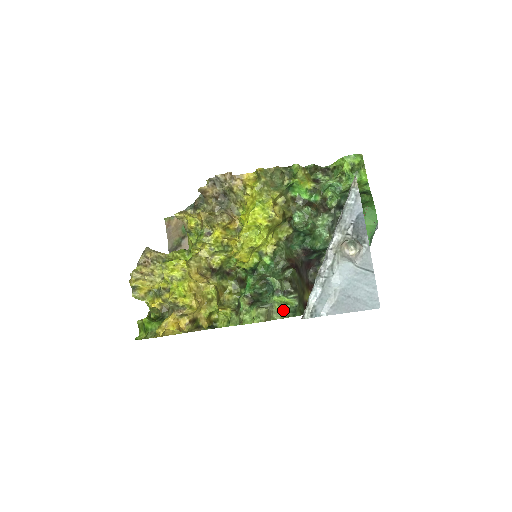
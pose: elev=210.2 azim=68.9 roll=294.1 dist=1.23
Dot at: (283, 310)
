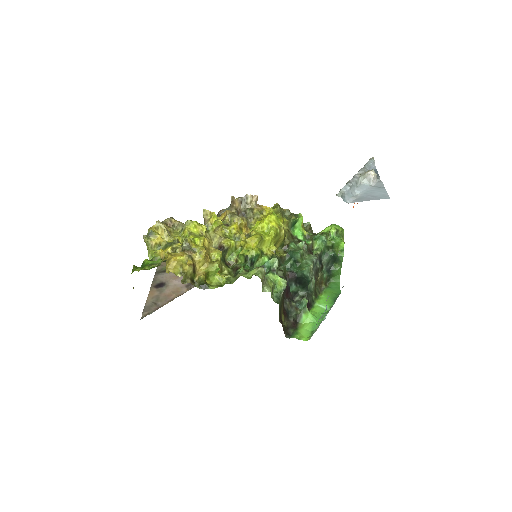
Dot at: (272, 289)
